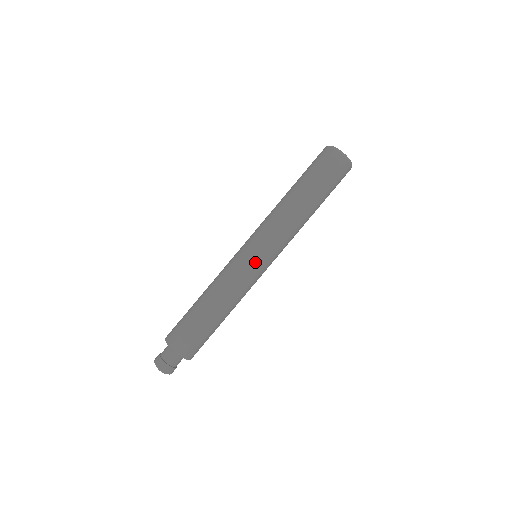
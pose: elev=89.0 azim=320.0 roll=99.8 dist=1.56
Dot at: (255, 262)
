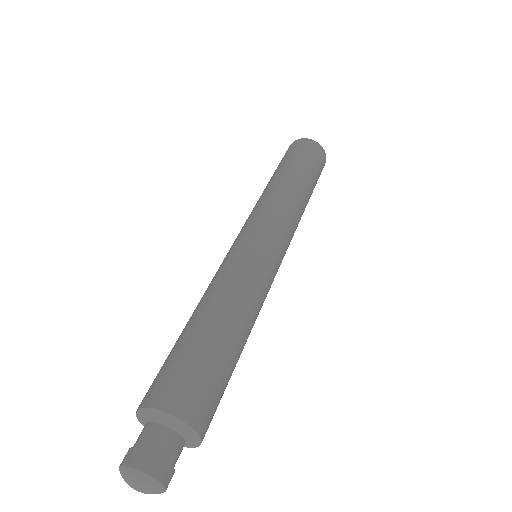
Dot at: (239, 242)
